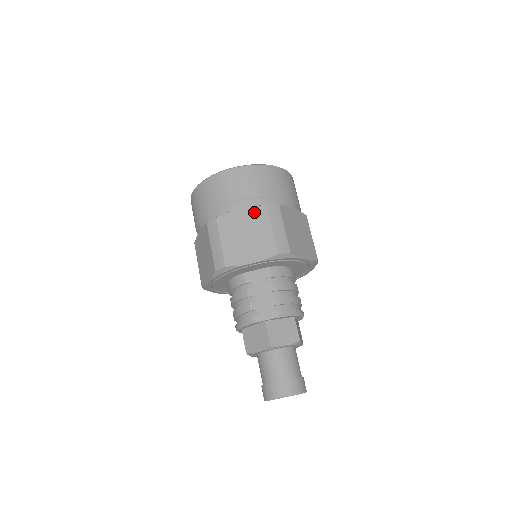
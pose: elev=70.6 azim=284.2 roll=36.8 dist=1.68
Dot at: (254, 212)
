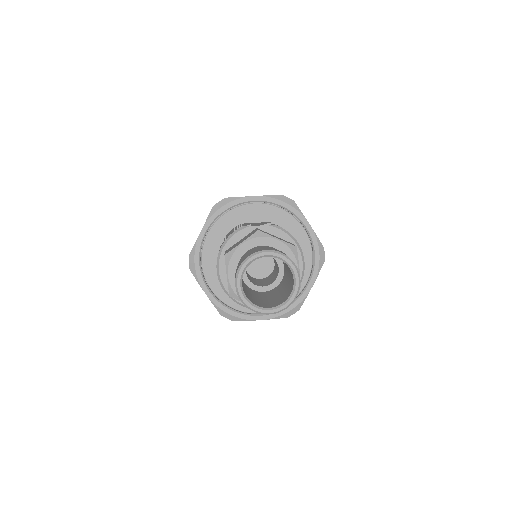
Dot at: occluded
